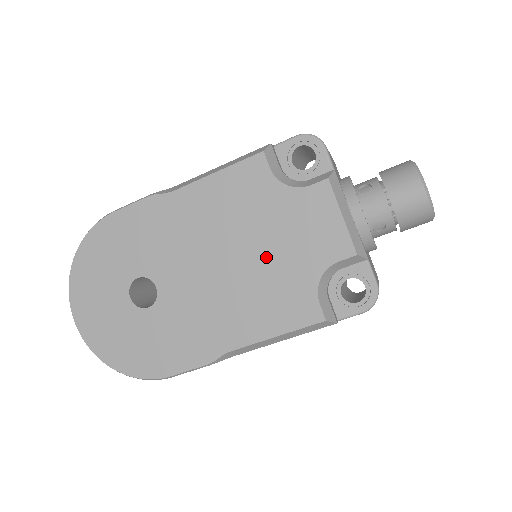
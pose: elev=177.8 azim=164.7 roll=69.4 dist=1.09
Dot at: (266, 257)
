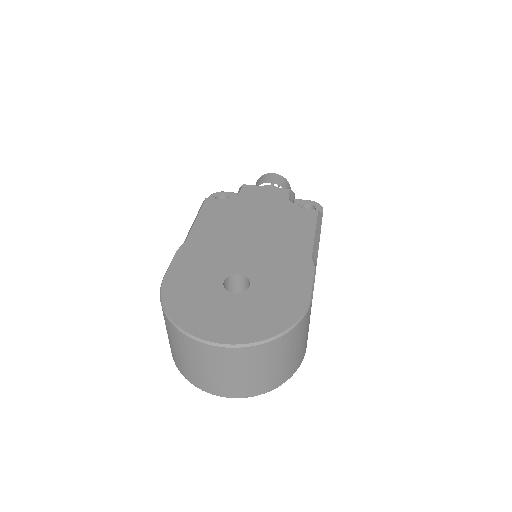
Dot at: (264, 218)
